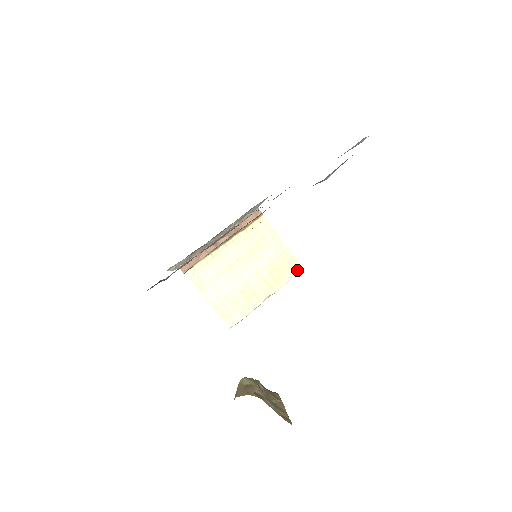
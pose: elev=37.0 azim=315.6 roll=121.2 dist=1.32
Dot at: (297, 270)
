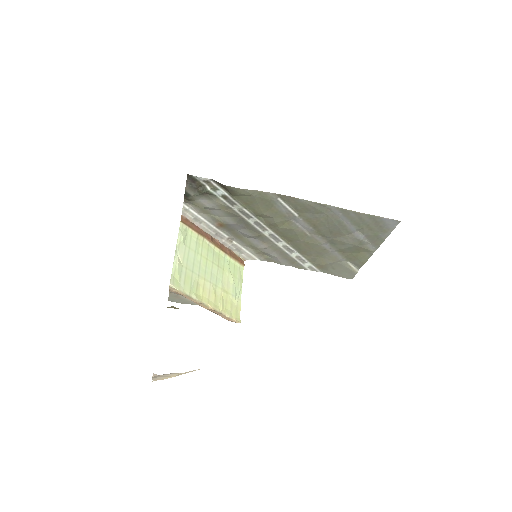
Dot at: (236, 318)
